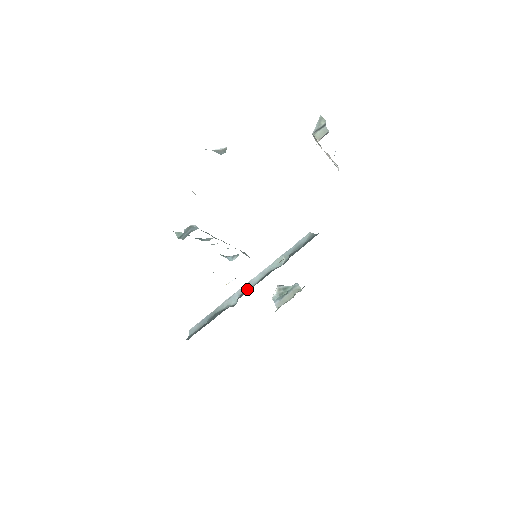
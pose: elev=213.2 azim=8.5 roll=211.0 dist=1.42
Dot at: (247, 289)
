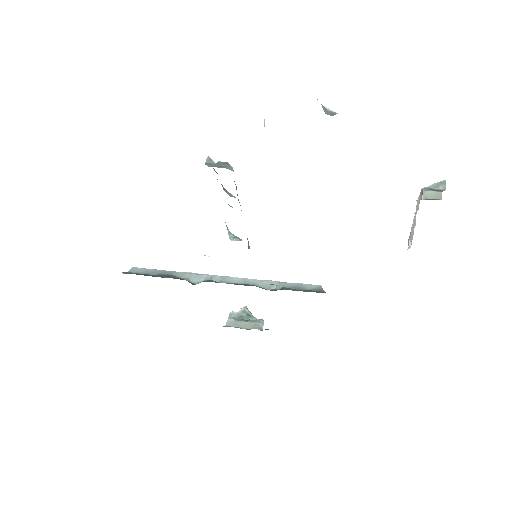
Dot at: (218, 281)
